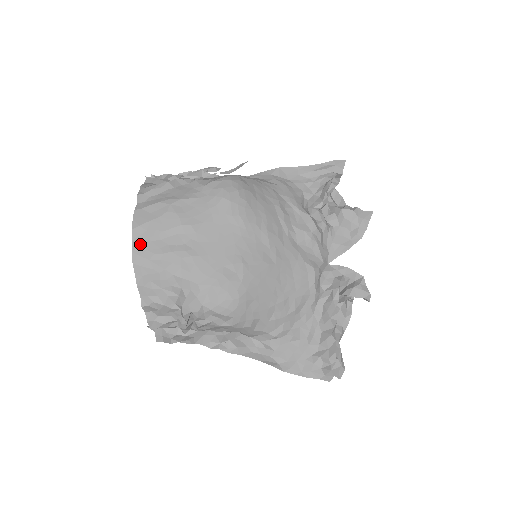
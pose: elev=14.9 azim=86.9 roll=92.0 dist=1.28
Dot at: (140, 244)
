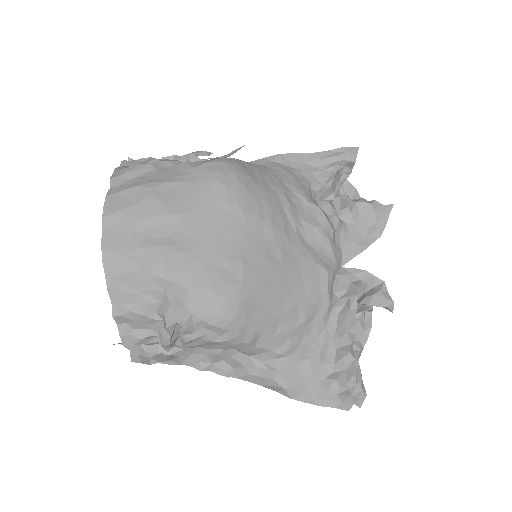
Dot at: (112, 236)
